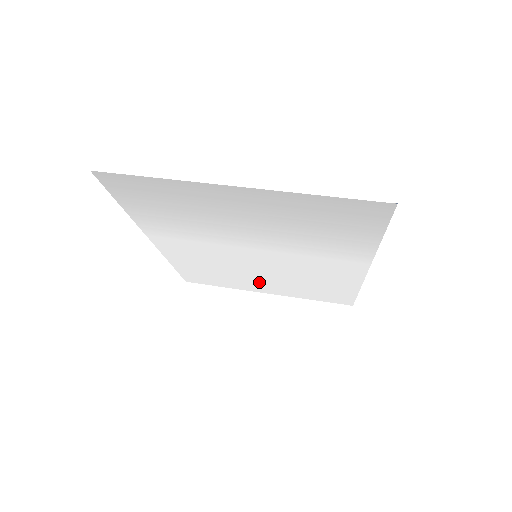
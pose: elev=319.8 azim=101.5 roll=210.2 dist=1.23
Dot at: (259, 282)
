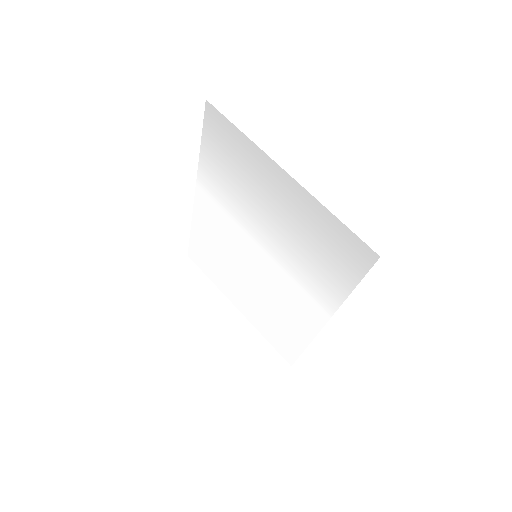
Dot at: (240, 290)
